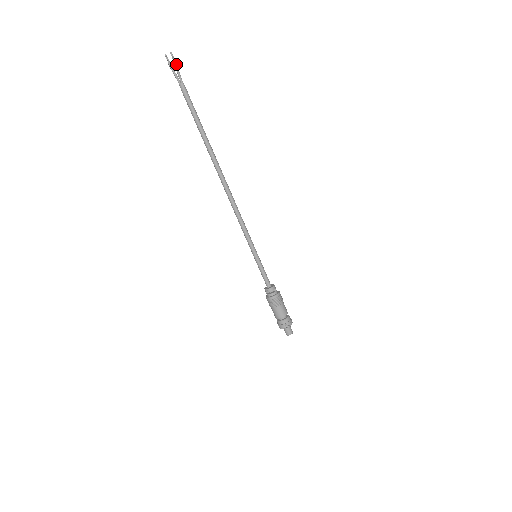
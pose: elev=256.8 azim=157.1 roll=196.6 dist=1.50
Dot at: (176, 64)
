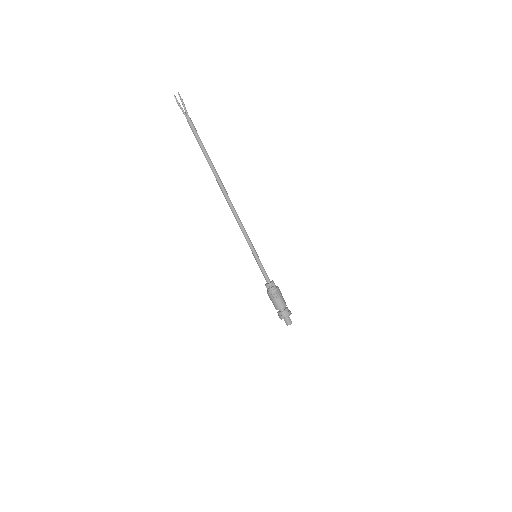
Dot at: (183, 102)
